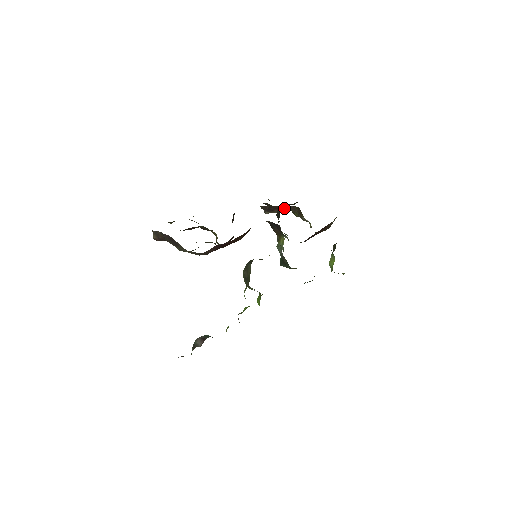
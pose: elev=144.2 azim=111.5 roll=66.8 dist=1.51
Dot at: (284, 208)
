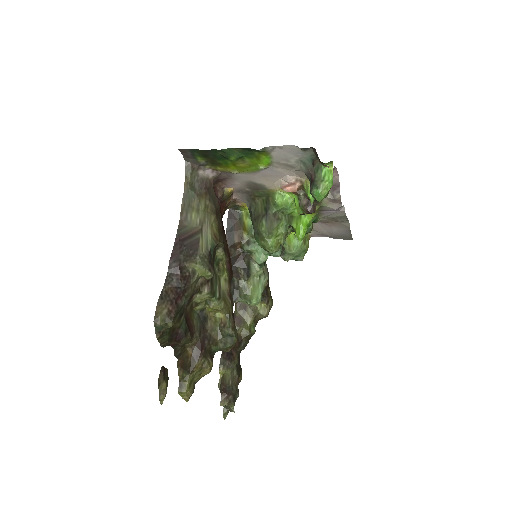
Dot at: occluded
